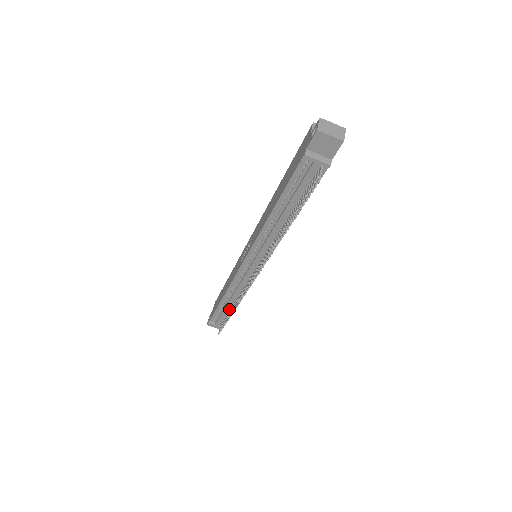
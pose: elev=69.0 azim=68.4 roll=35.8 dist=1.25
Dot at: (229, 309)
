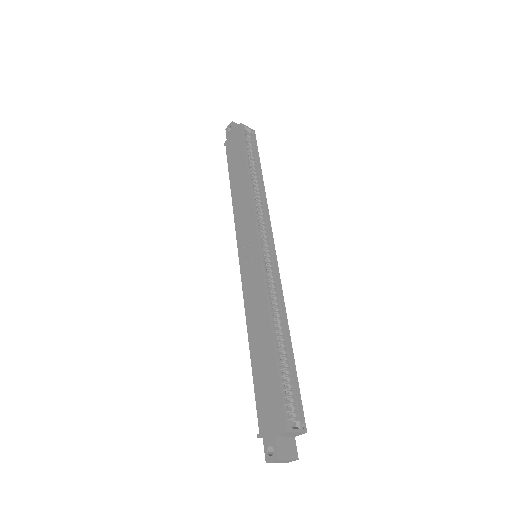
Dot at: occluded
